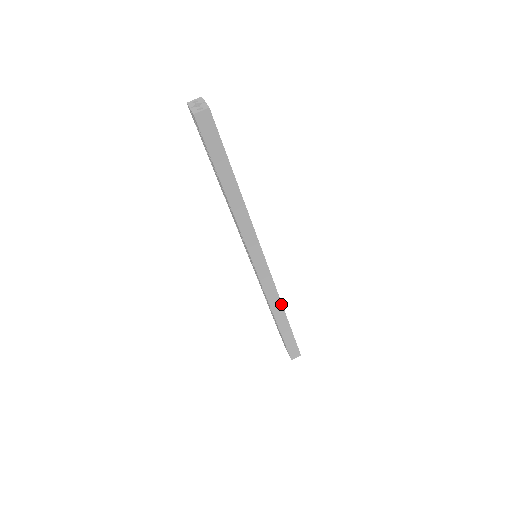
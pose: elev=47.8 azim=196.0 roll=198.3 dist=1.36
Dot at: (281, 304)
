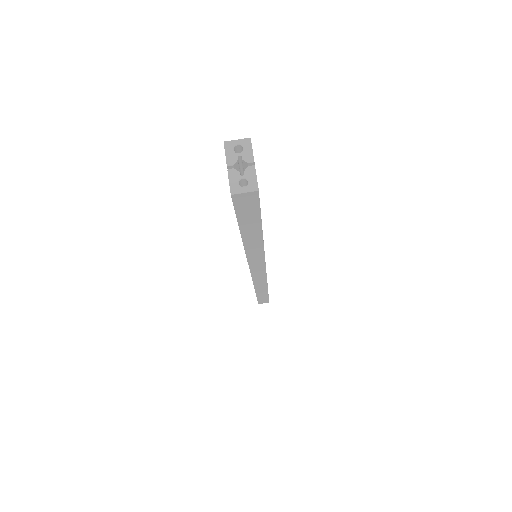
Dot at: (267, 286)
